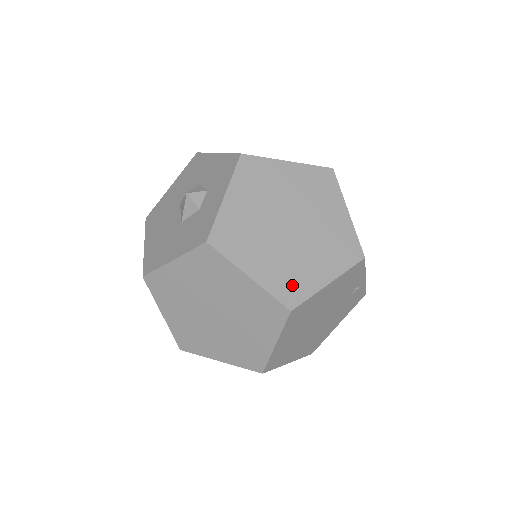
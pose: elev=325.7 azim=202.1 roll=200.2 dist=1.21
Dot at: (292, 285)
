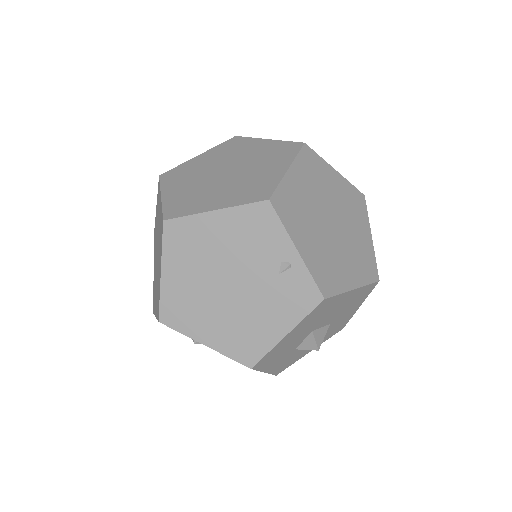
Dot at: (184, 206)
